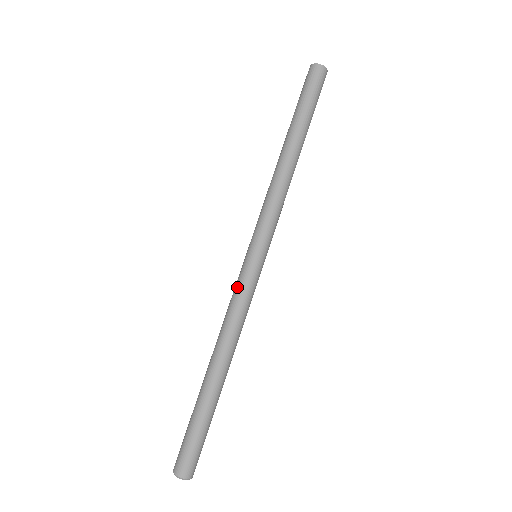
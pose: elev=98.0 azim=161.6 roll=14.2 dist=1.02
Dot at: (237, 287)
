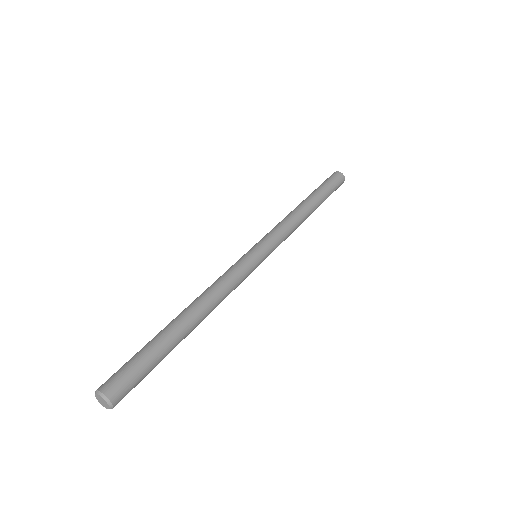
Dot at: (234, 265)
